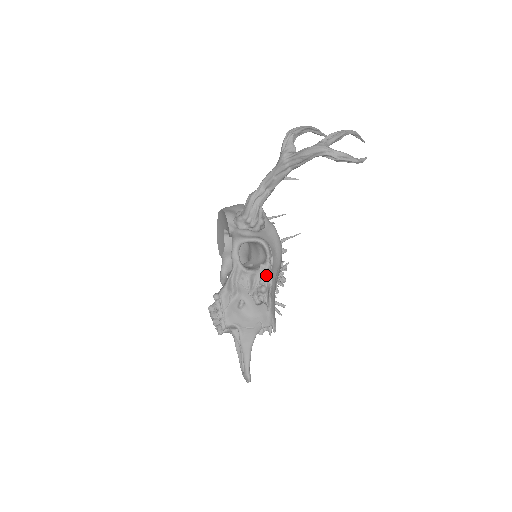
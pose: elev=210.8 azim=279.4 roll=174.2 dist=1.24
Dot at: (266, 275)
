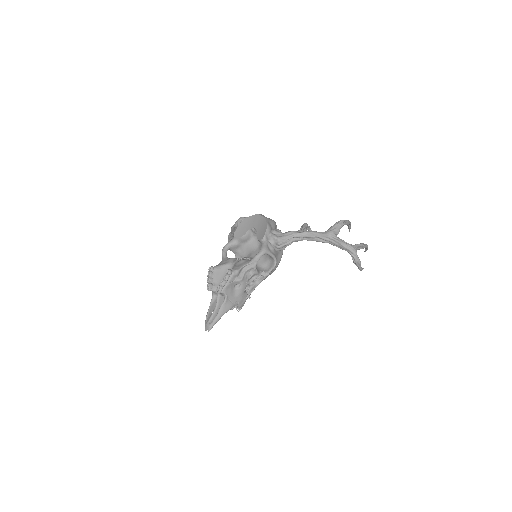
Dot at: (260, 277)
